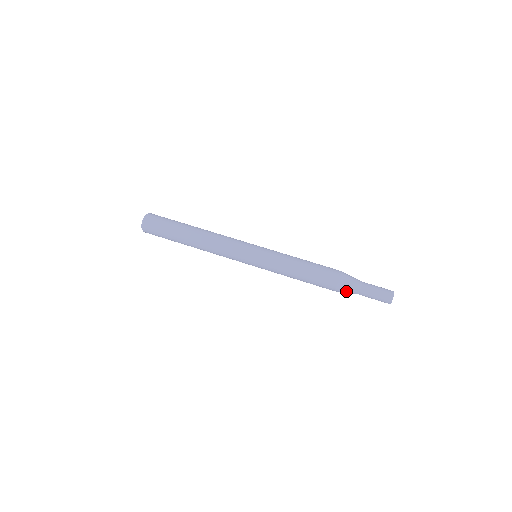
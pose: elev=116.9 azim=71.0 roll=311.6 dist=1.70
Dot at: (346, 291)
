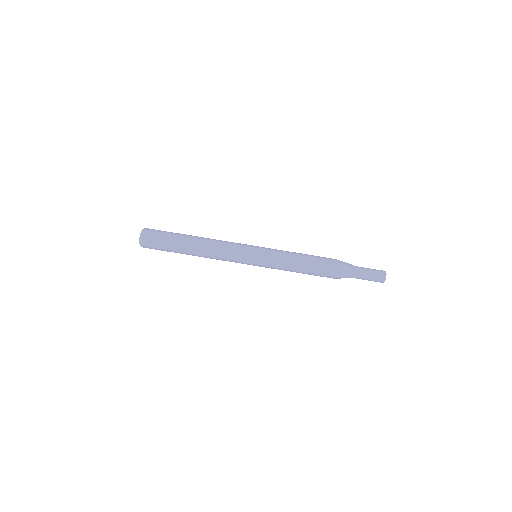
Dot at: occluded
